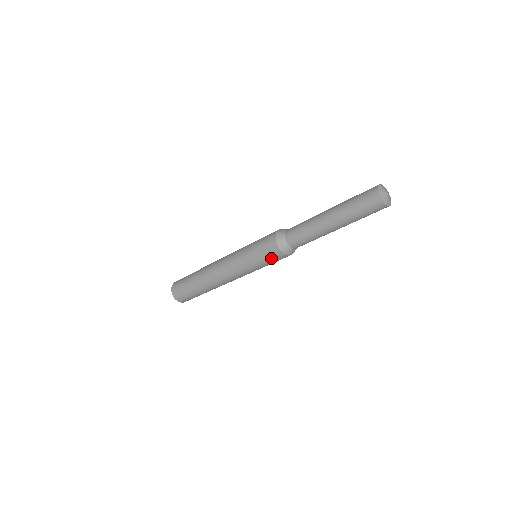
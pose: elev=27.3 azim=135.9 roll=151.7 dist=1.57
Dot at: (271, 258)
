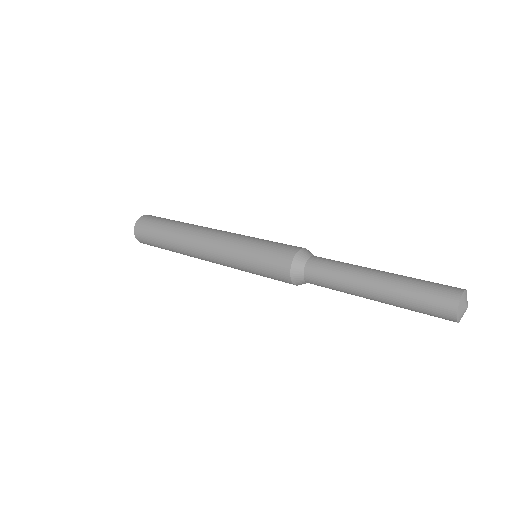
Dot at: occluded
